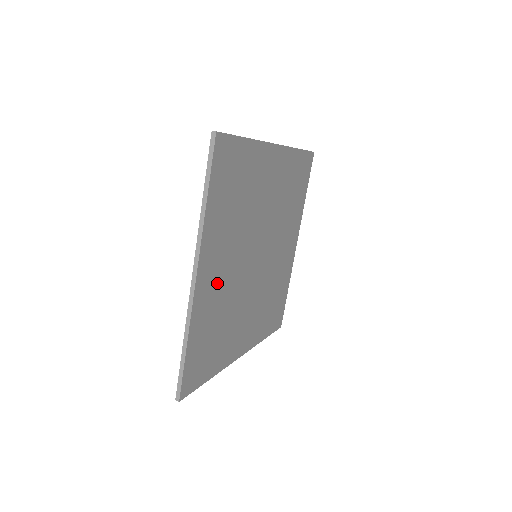
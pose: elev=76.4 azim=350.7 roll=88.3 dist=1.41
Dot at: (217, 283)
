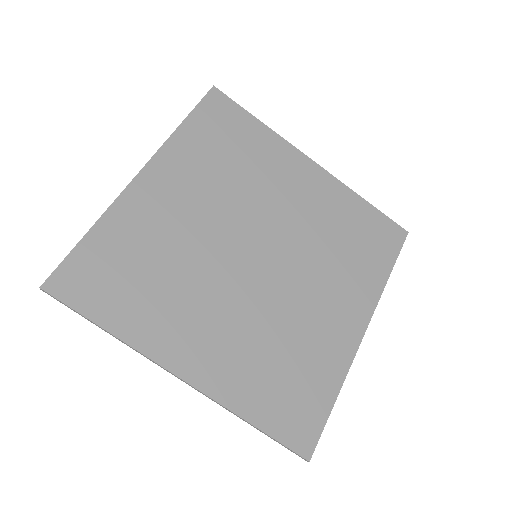
Dot at: (169, 211)
